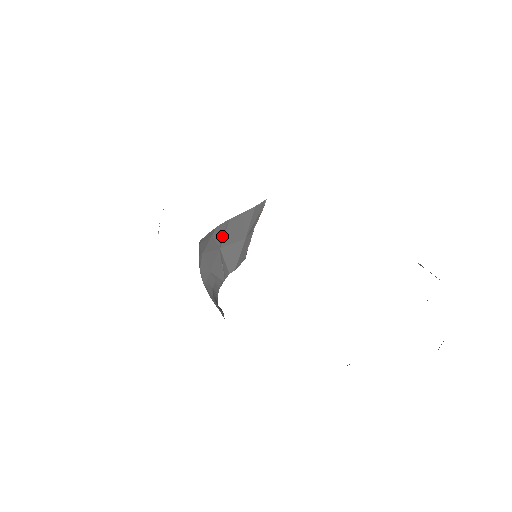
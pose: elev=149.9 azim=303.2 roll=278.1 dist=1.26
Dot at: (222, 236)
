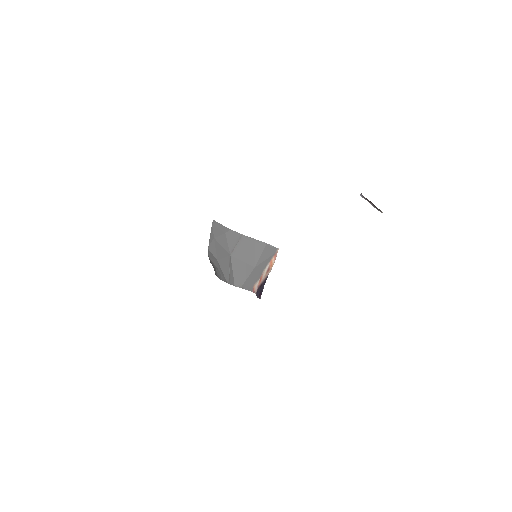
Dot at: (234, 245)
